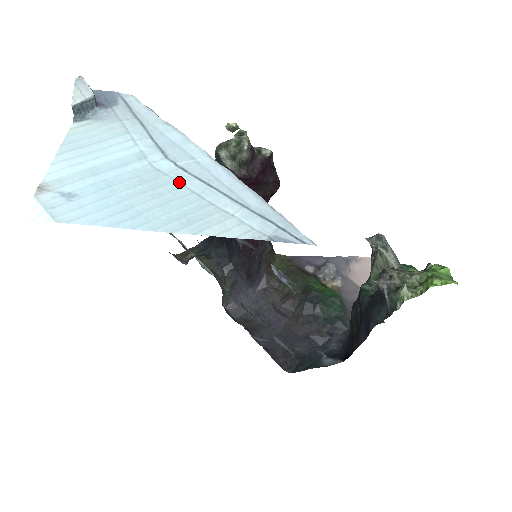
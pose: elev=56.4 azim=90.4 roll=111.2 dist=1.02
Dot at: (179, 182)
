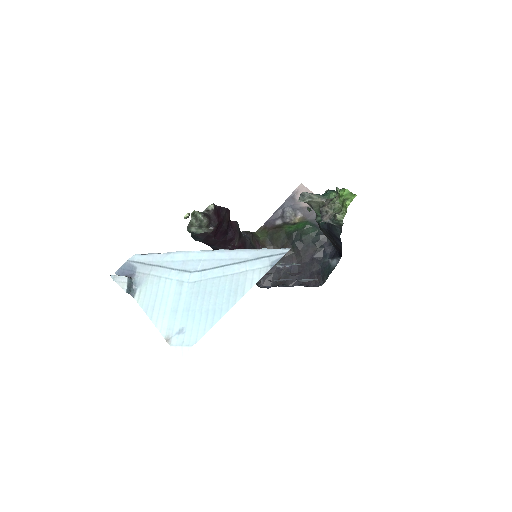
Dot at: (210, 278)
